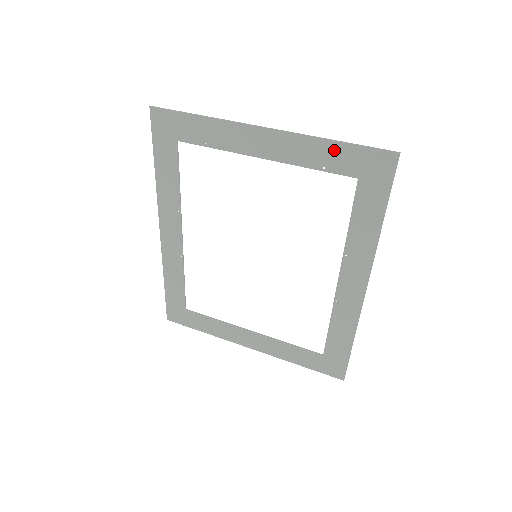
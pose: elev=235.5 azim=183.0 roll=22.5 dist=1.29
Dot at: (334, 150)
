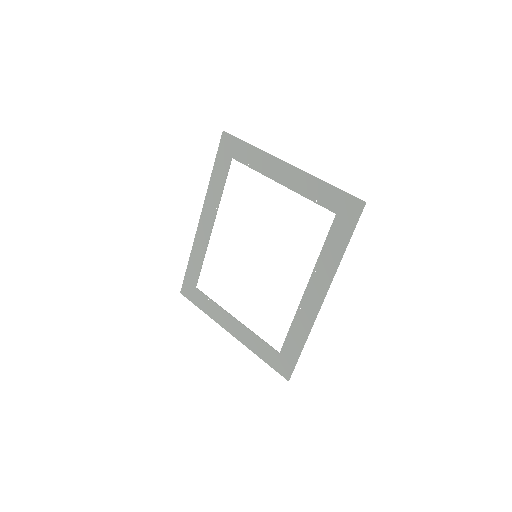
Dot at: (326, 190)
